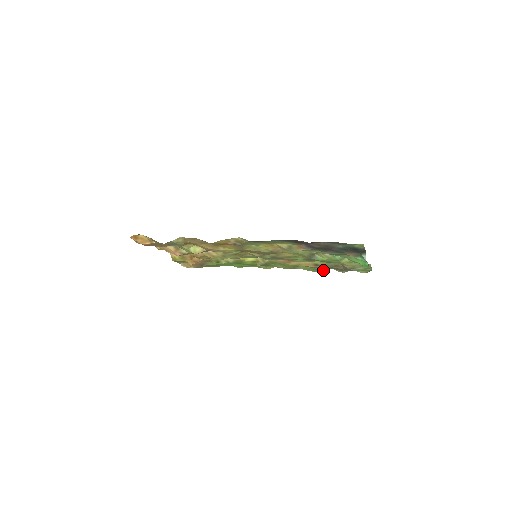
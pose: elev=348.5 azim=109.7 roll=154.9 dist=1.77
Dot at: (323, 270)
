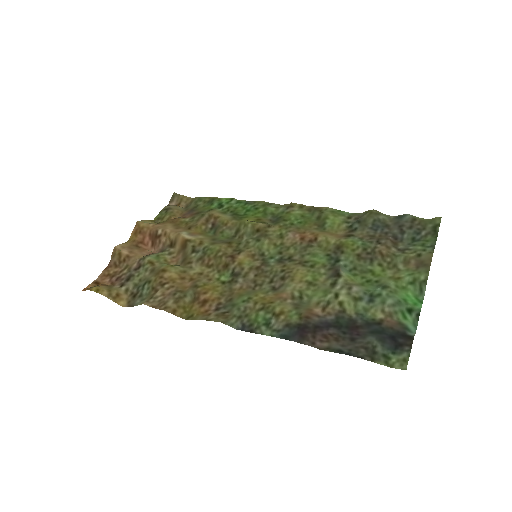
Dot at: (361, 214)
